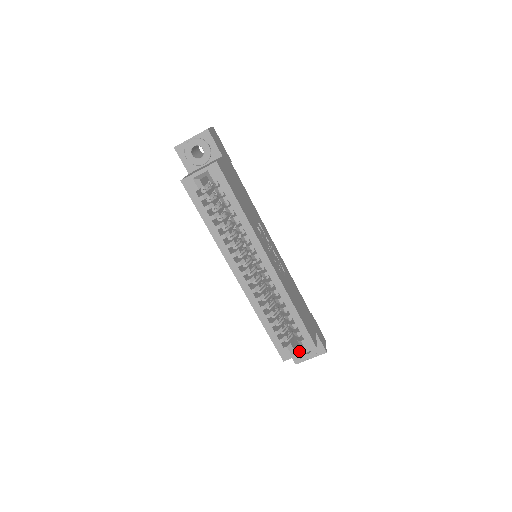
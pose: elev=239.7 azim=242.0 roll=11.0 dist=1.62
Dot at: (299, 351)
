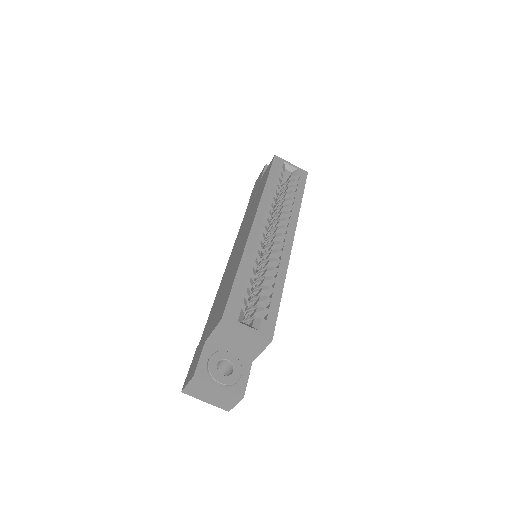
Dot at: (250, 326)
